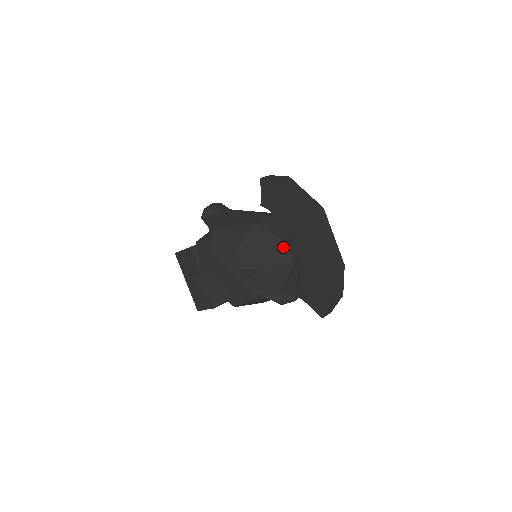
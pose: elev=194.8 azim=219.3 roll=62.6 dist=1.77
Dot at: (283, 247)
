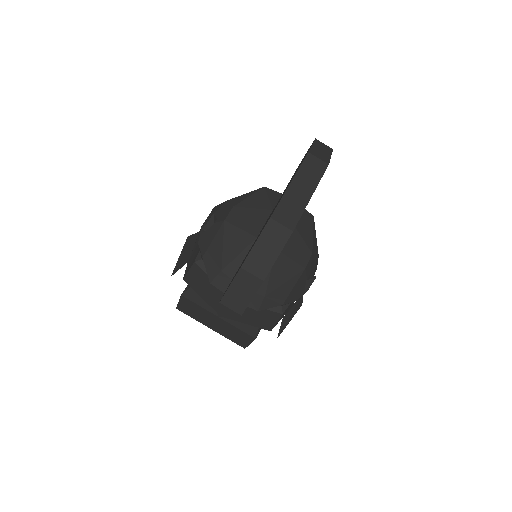
Dot at: (265, 214)
